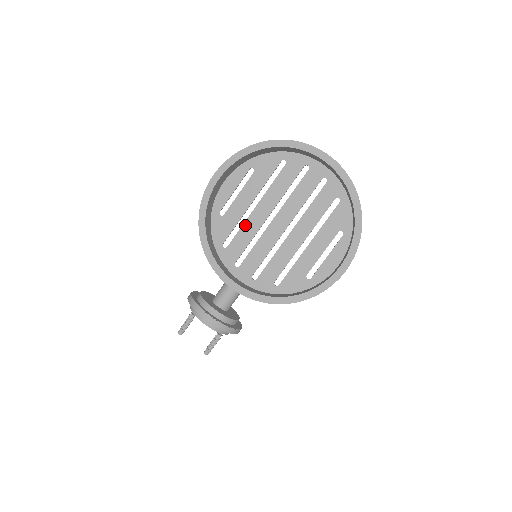
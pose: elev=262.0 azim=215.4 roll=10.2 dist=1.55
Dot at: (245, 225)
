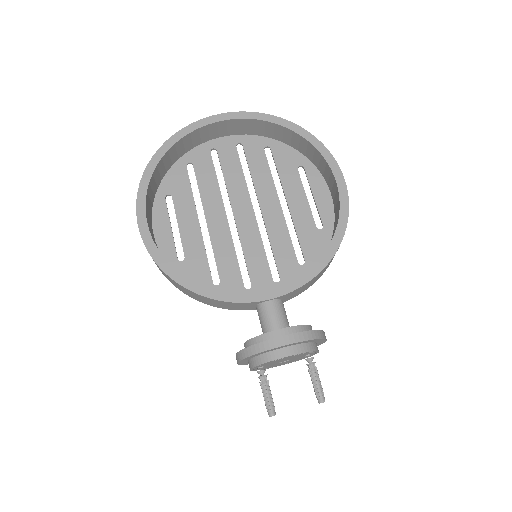
Dot at: (214, 245)
